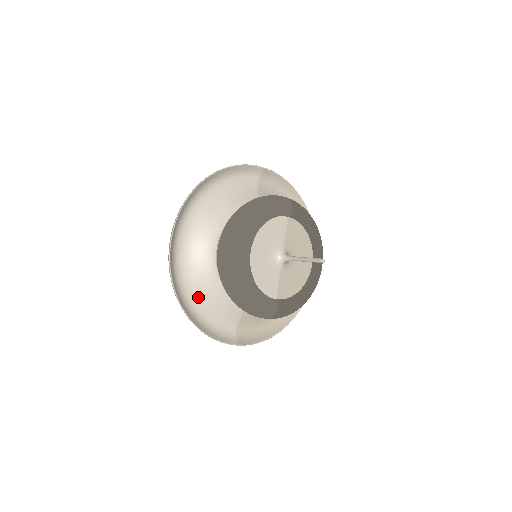
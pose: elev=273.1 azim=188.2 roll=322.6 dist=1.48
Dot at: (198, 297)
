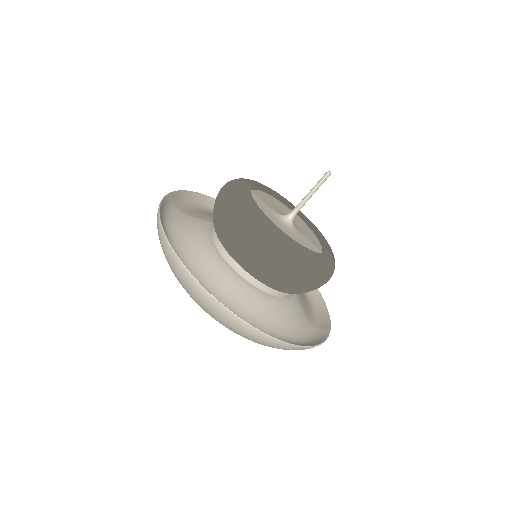
Dot at: (278, 328)
